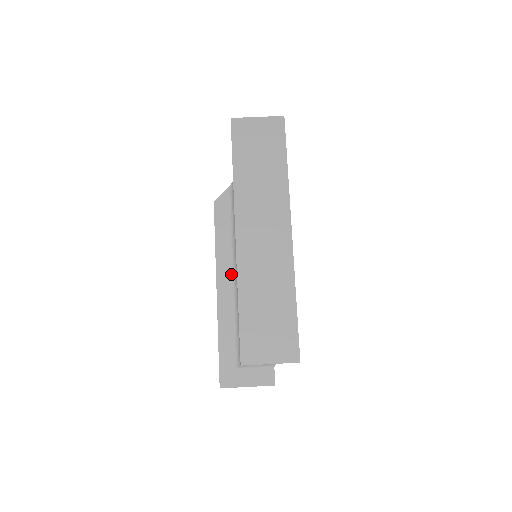
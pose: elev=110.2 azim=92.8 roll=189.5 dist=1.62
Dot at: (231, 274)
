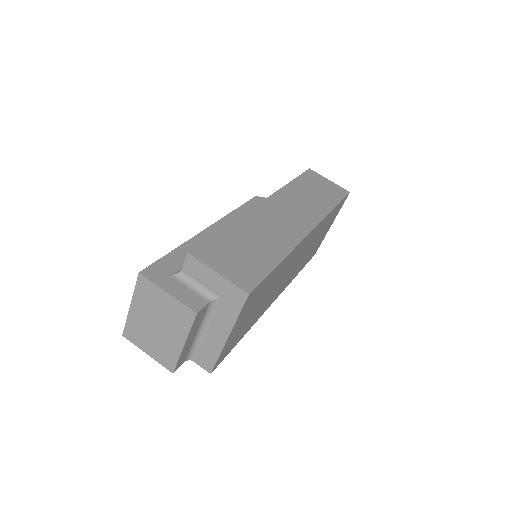
Dot at: occluded
